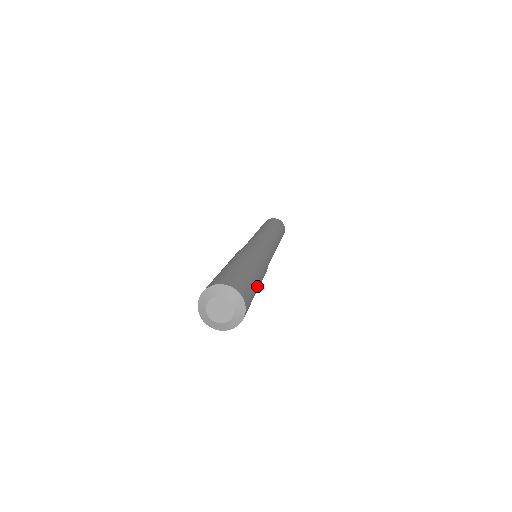
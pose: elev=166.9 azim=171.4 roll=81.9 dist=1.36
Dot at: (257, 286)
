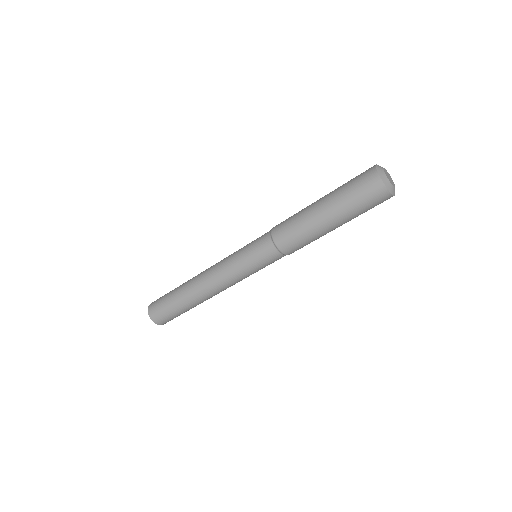
Dot at: occluded
